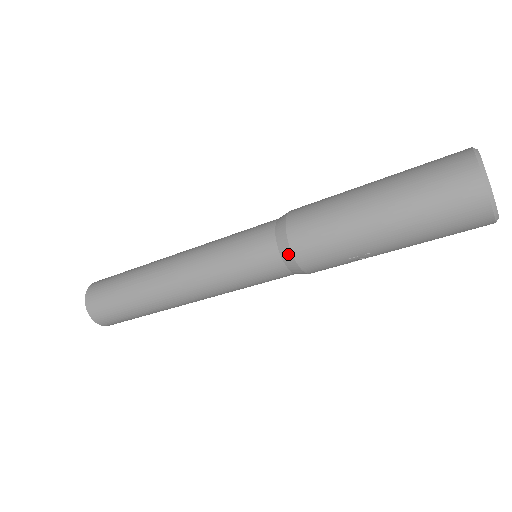
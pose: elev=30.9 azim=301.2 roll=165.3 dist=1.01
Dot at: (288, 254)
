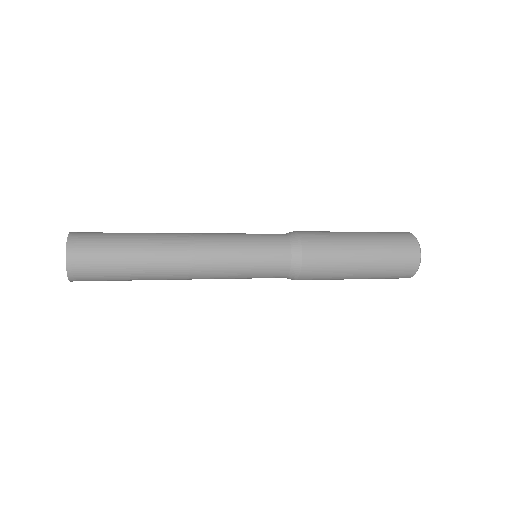
Dot at: occluded
